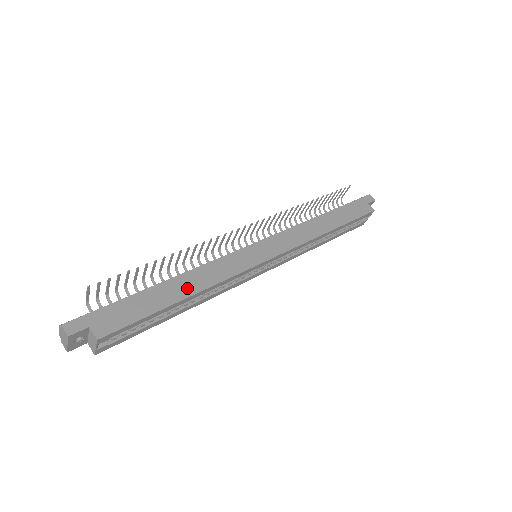
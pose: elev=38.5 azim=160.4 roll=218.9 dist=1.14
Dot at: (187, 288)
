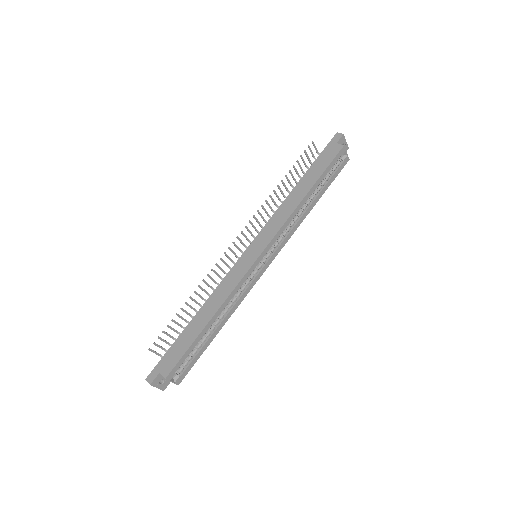
Dot at: (208, 314)
